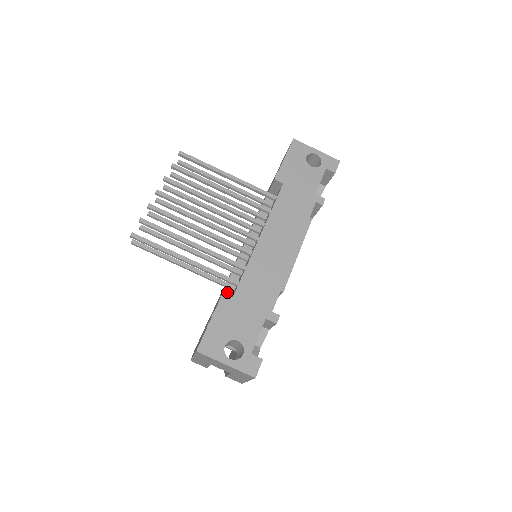
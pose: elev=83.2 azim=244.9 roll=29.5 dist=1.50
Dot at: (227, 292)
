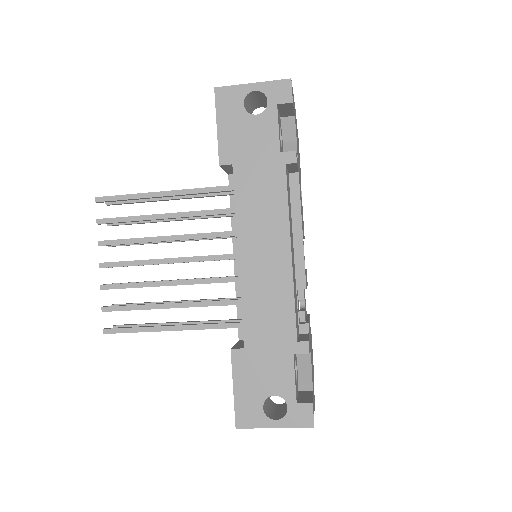
Dot at: occluded
